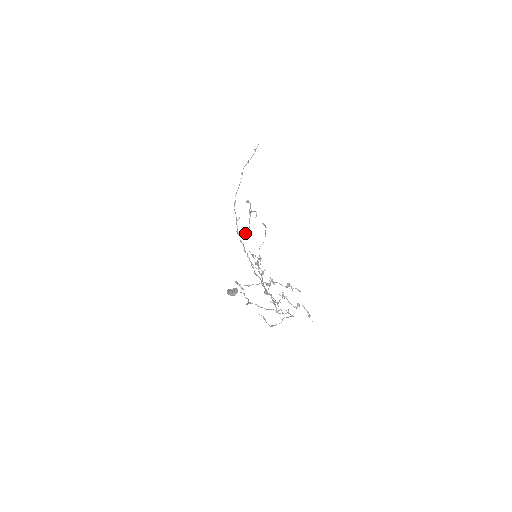
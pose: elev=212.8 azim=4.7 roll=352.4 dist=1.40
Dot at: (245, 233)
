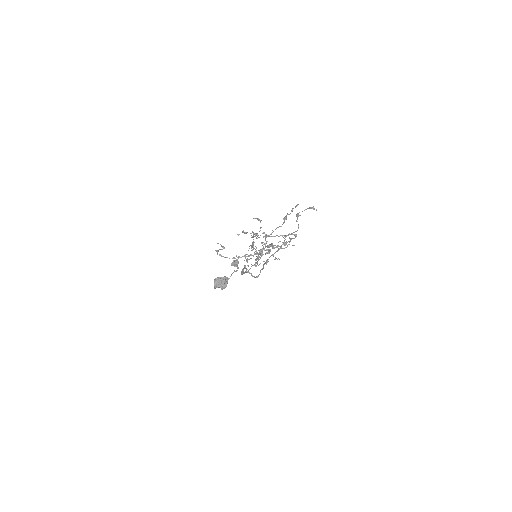
Dot at: occluded
